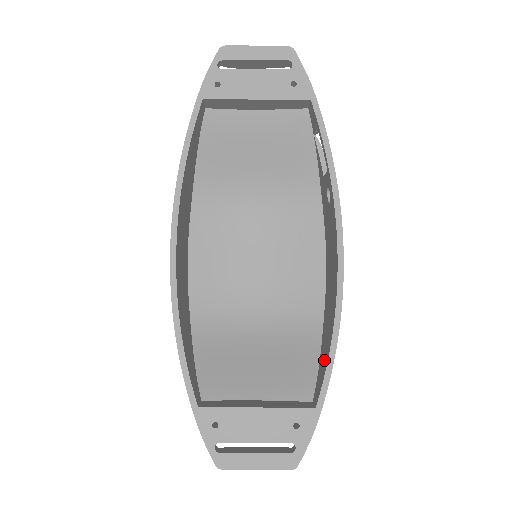
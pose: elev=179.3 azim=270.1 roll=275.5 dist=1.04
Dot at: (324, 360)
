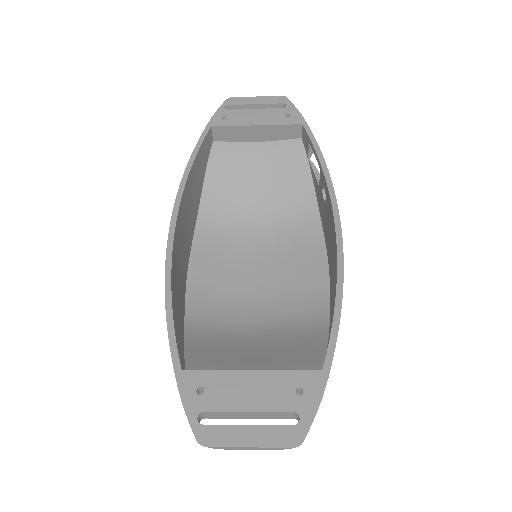
Dot at: (330, 331)
